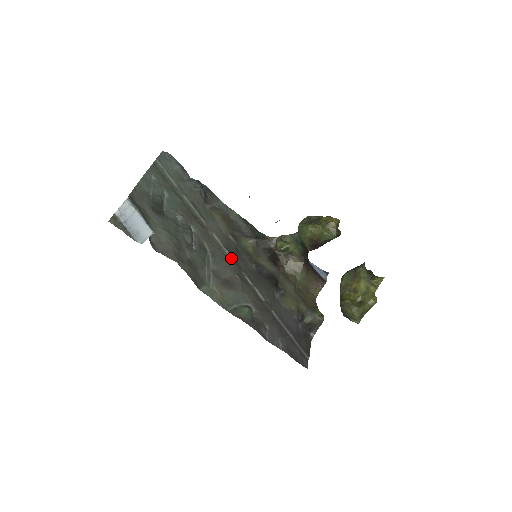
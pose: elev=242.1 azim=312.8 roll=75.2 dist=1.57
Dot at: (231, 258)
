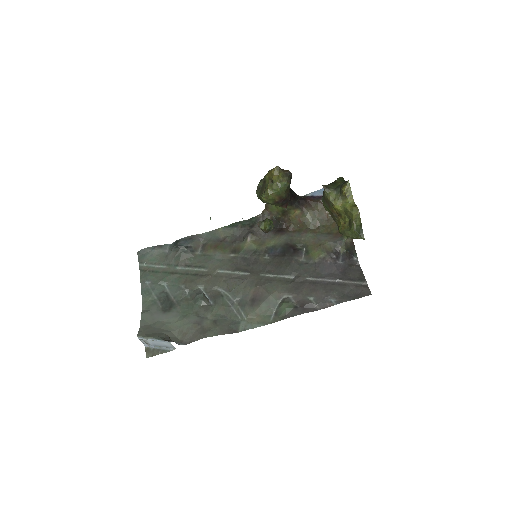
Dot at: (244, 274)
